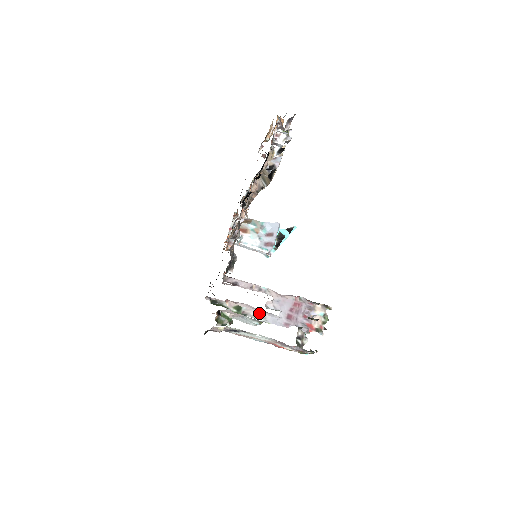
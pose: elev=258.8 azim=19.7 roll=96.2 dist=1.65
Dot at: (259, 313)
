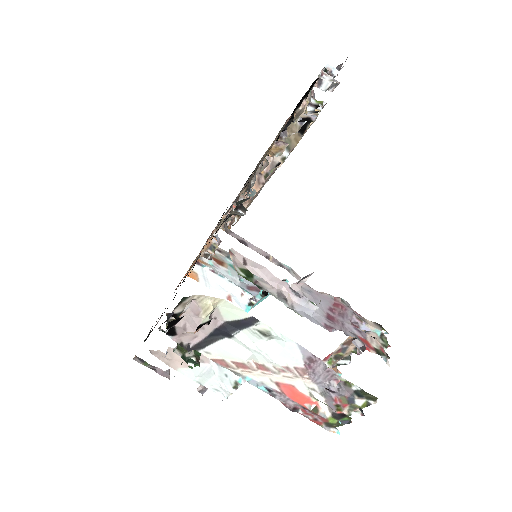
Dot at: (282, 294)
